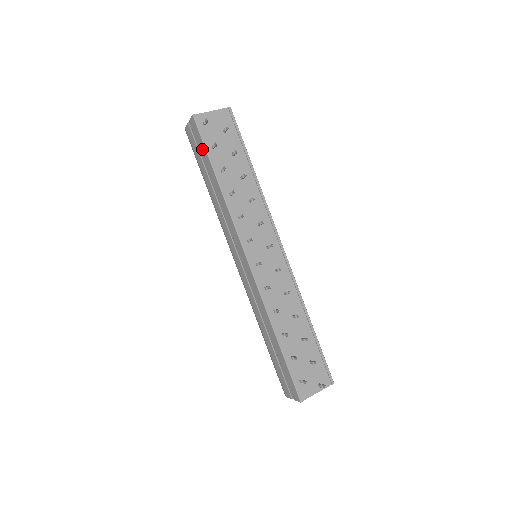
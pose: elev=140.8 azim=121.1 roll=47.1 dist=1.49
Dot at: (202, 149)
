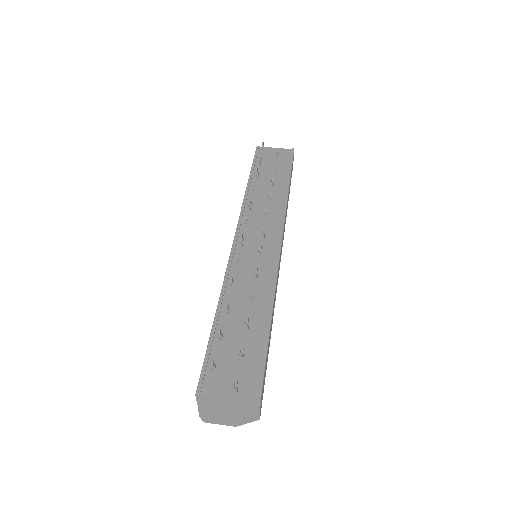
Dot at: occluded
